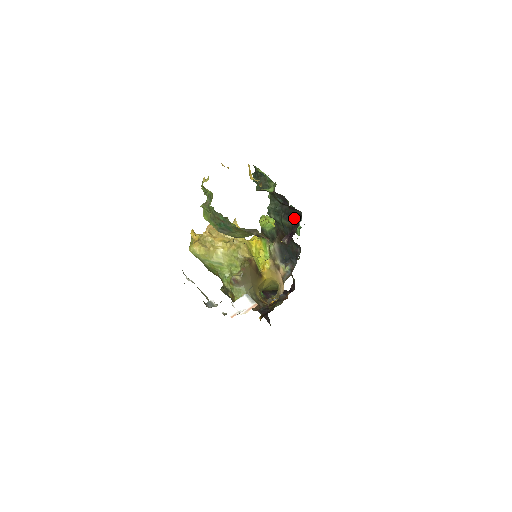
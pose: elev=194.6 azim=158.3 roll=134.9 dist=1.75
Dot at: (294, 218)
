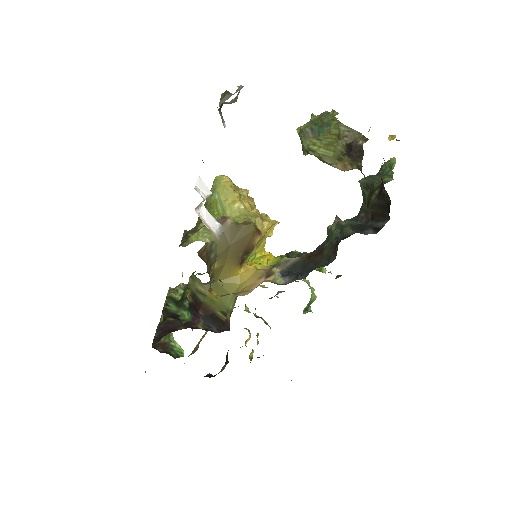
Dot at: (365, 231)
